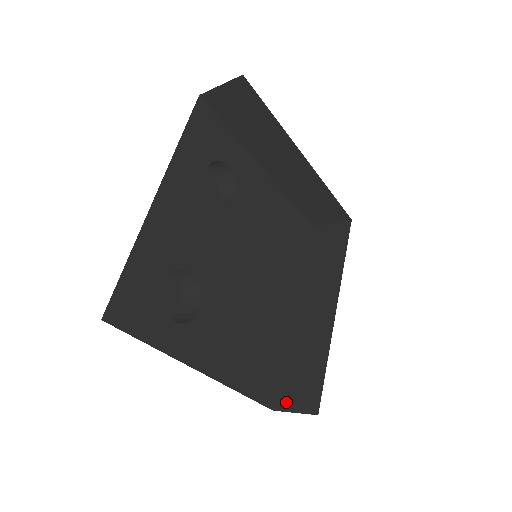
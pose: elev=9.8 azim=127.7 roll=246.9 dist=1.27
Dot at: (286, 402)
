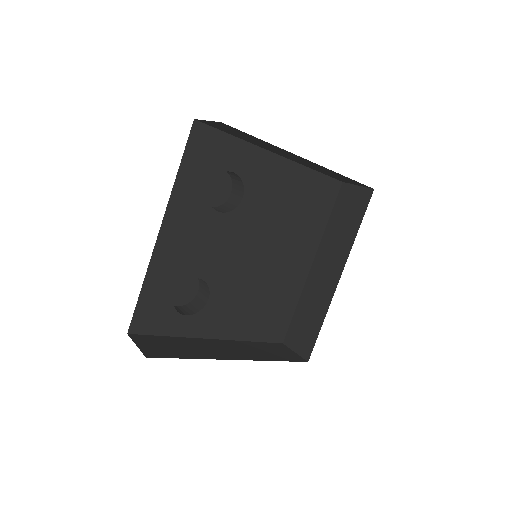
Dot at: (291, 341)
